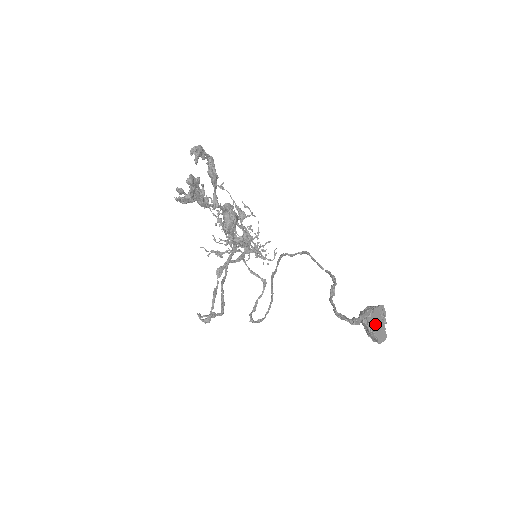
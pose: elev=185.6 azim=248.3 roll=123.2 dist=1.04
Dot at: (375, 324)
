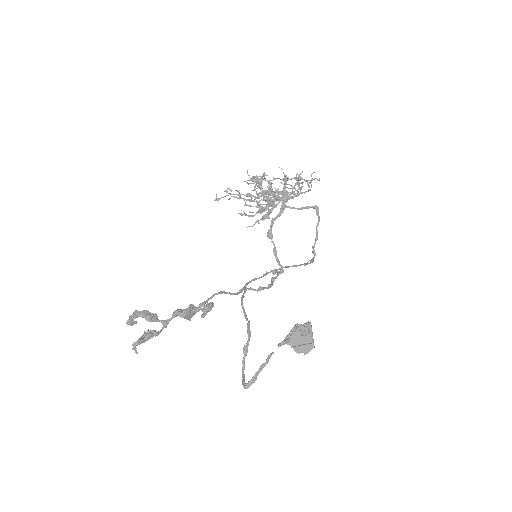
Dot at: (294, 347)
